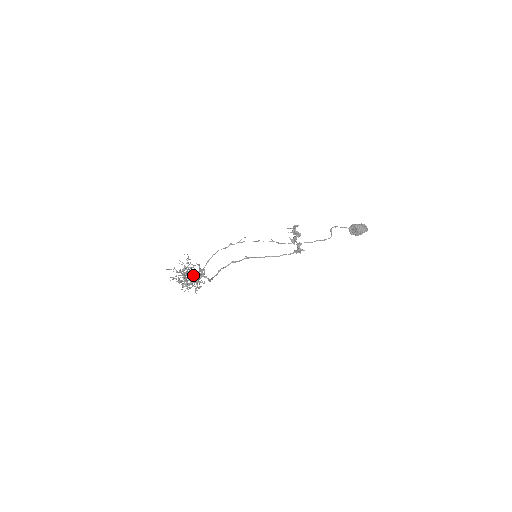
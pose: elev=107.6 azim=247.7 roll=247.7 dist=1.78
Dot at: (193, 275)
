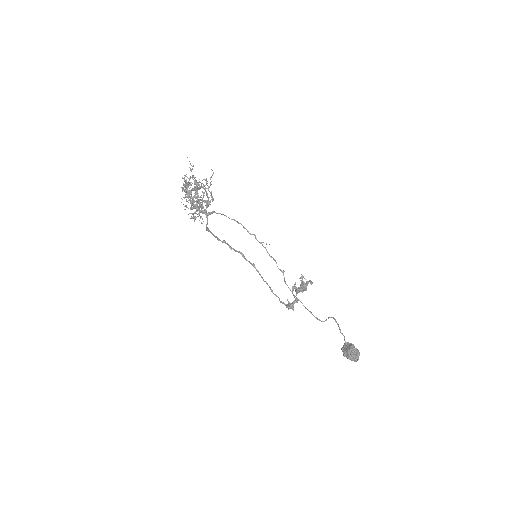
Dot at: (203, 207)
